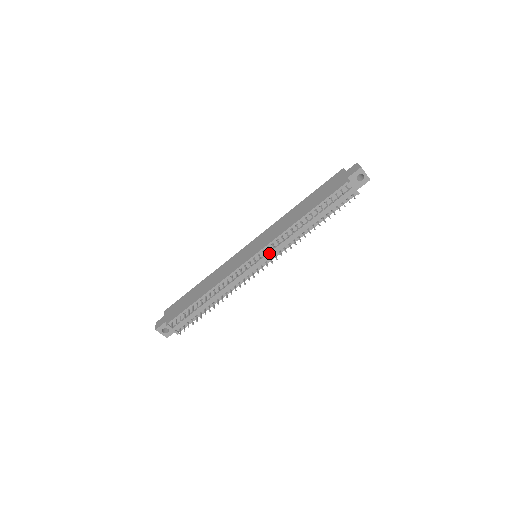
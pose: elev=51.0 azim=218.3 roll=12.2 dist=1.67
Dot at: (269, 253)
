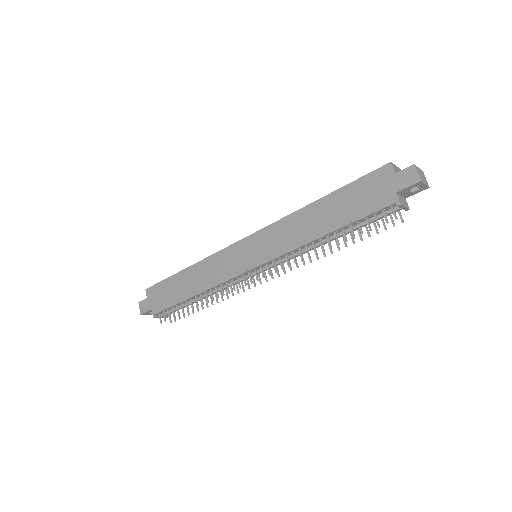
Dot at: occluded
